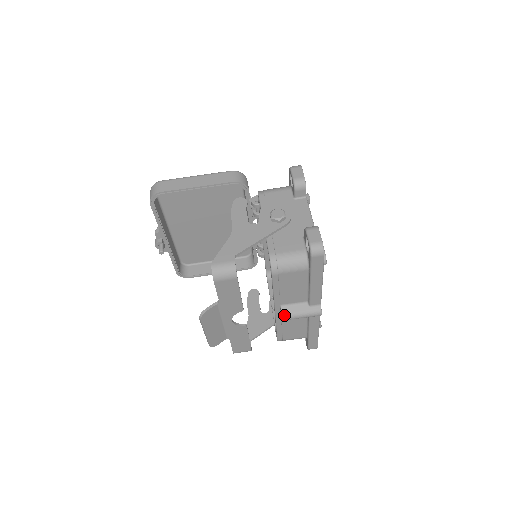
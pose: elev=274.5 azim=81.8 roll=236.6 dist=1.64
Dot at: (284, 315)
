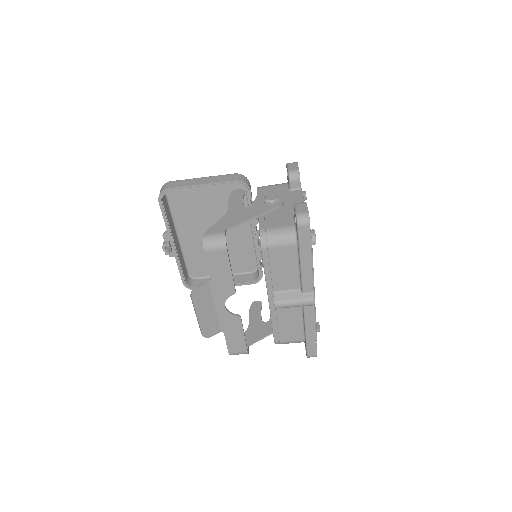
Dot at: (276, 301)
